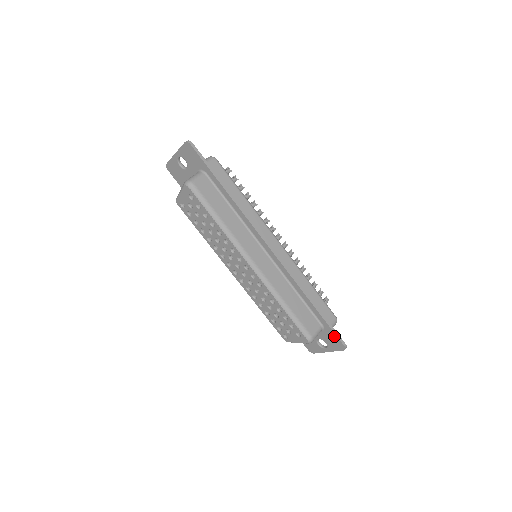
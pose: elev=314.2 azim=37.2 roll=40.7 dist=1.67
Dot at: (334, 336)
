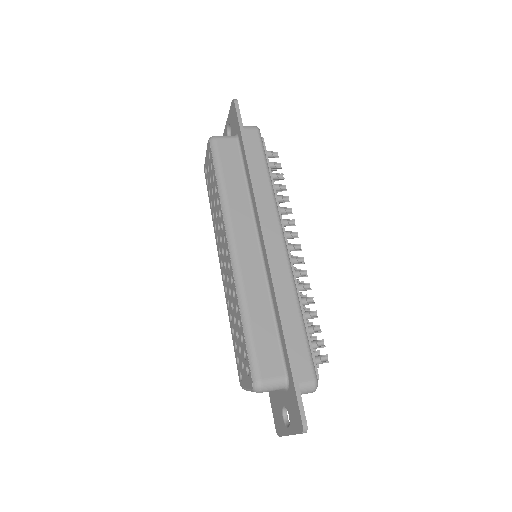
Dot at: (296, 401)
